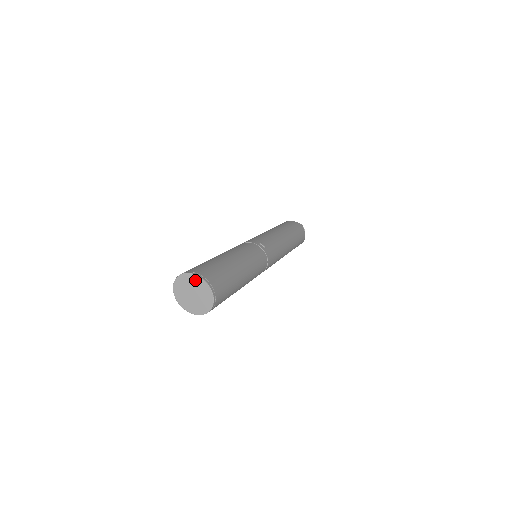
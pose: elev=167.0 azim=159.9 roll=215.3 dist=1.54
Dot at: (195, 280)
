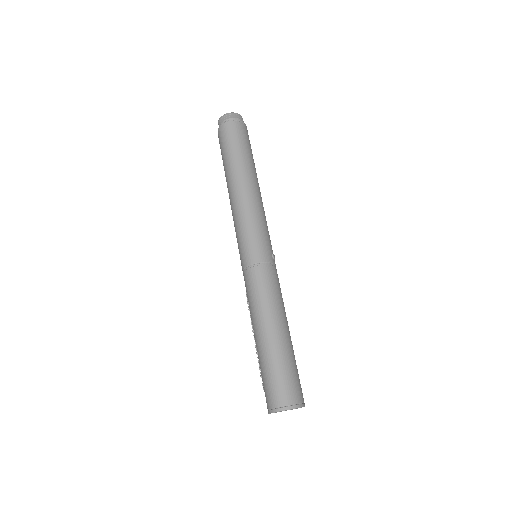
Dot at: occluded
